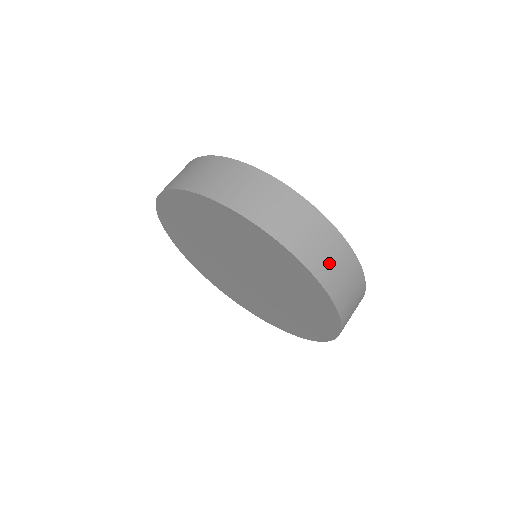
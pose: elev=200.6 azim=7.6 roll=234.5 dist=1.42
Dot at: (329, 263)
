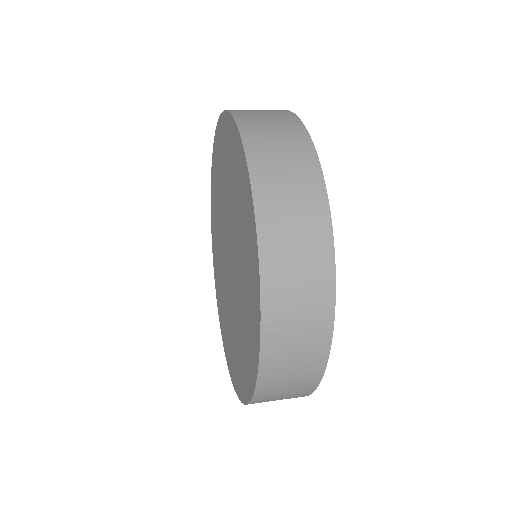
Dot at: (288, 361)
